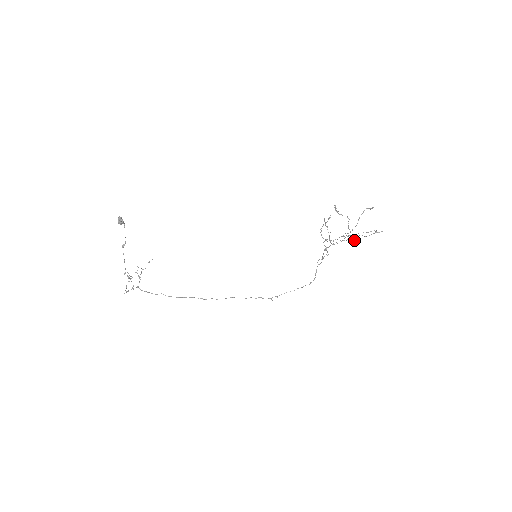
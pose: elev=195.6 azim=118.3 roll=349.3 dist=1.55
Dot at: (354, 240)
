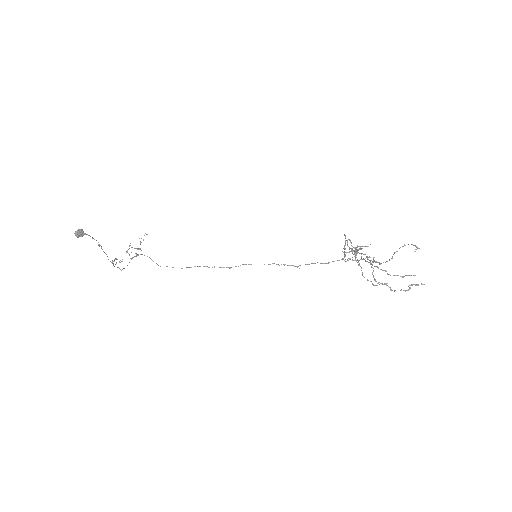
Dot at: (377, 283)
